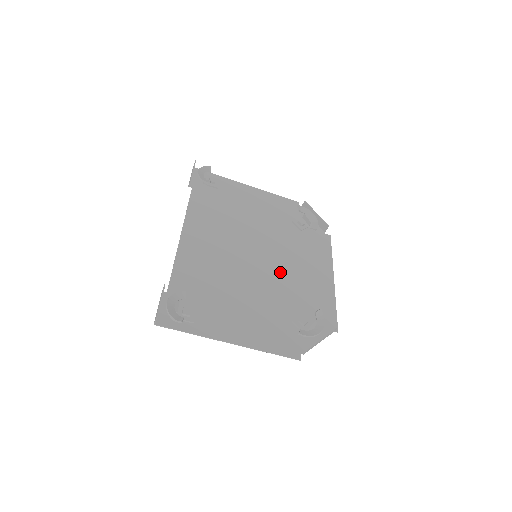
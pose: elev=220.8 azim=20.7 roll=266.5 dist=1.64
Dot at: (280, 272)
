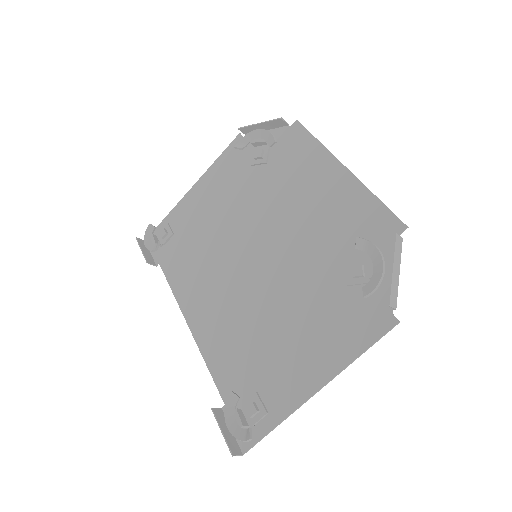
Dot at: (290, 241)
